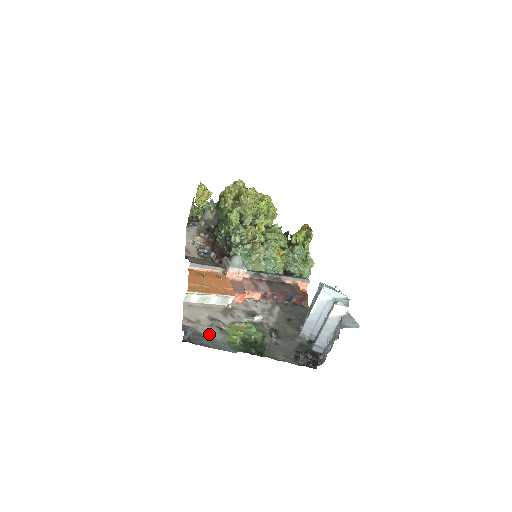
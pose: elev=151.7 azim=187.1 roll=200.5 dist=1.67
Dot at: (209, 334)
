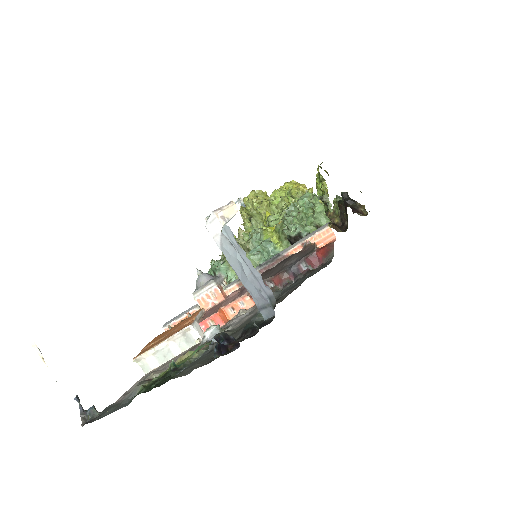
Dot at: occluded
